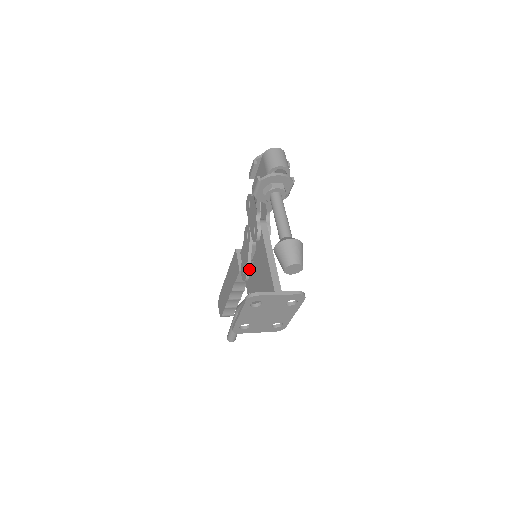
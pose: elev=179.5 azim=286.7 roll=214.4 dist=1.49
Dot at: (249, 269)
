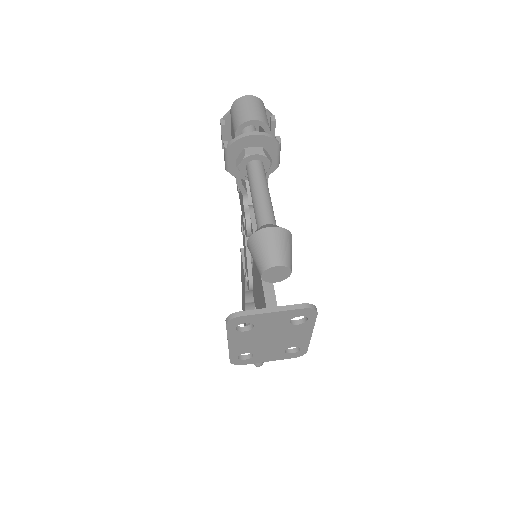
Dot at: (251, 274)
